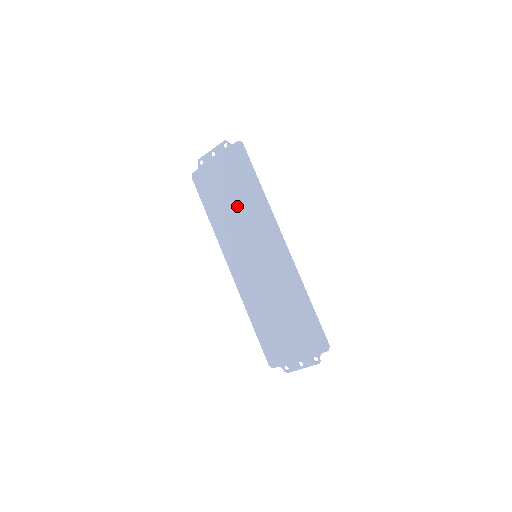
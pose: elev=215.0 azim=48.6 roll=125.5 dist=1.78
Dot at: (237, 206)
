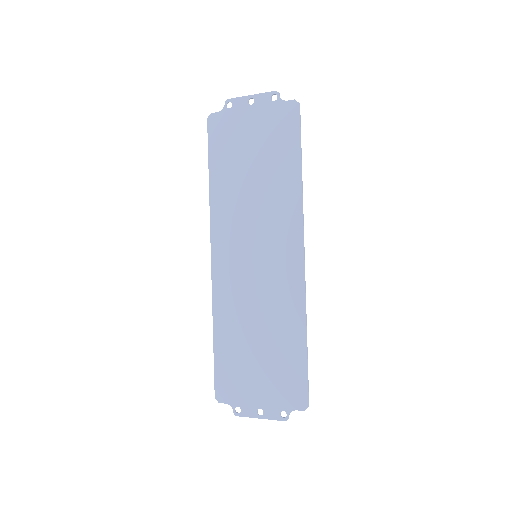
Dot at: (257, 182)
